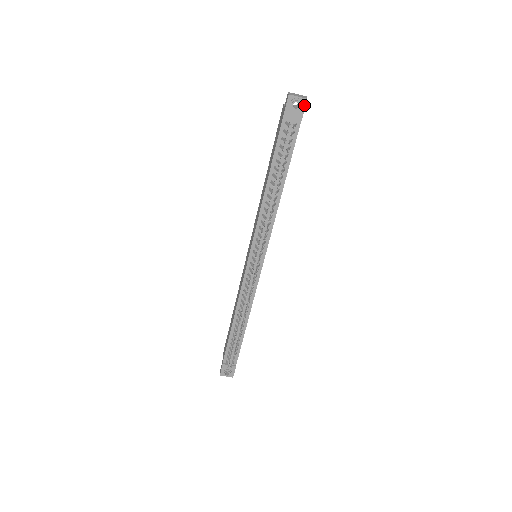
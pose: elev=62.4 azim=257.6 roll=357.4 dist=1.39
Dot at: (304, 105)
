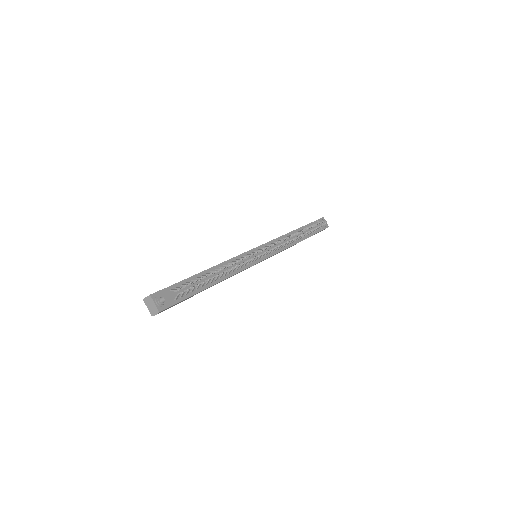
Dot at: (327, 227)
